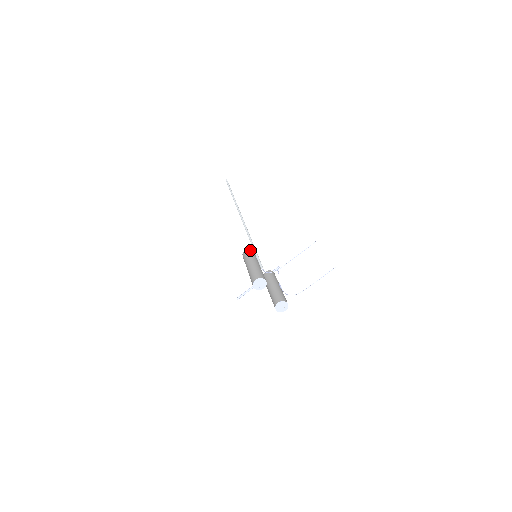
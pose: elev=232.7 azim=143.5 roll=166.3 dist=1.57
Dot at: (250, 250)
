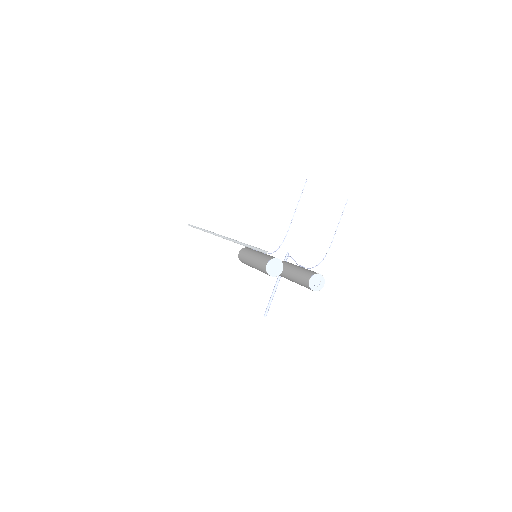
Dot at: (244, 248)
